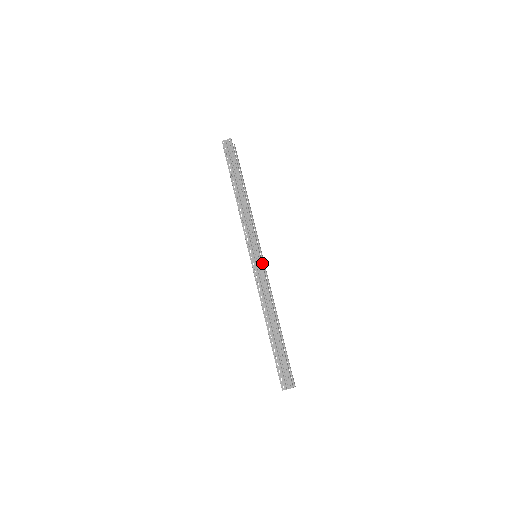
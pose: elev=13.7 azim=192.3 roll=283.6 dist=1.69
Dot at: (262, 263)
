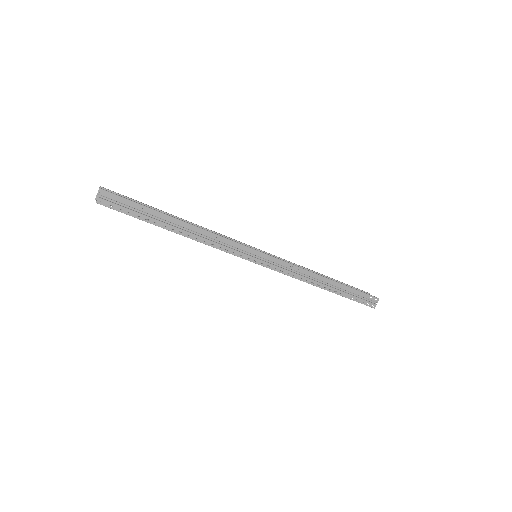
Dot at: (272, 257)
